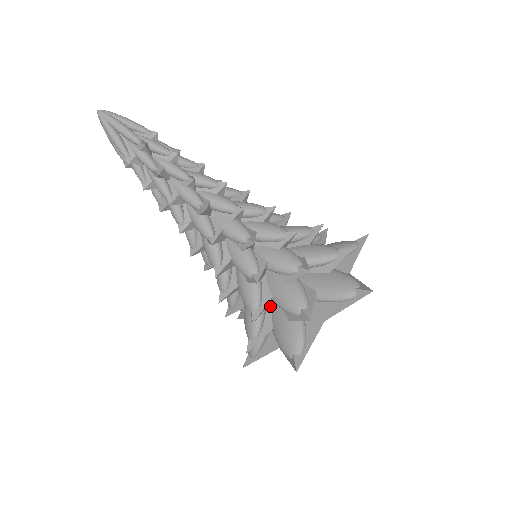
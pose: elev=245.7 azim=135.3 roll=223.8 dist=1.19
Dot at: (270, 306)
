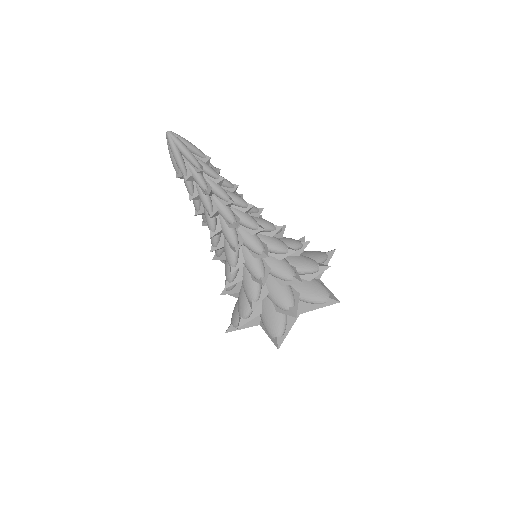
Dot at: occluded
